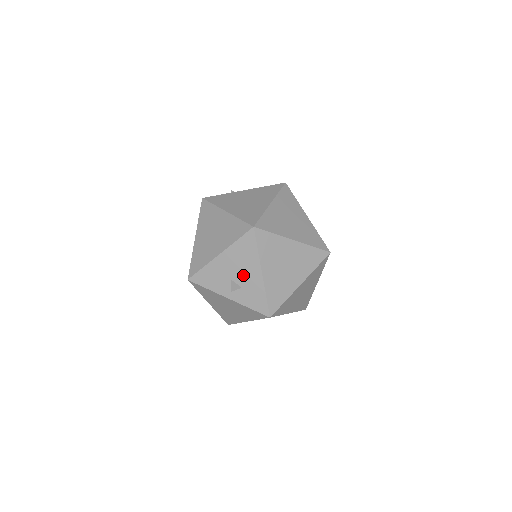
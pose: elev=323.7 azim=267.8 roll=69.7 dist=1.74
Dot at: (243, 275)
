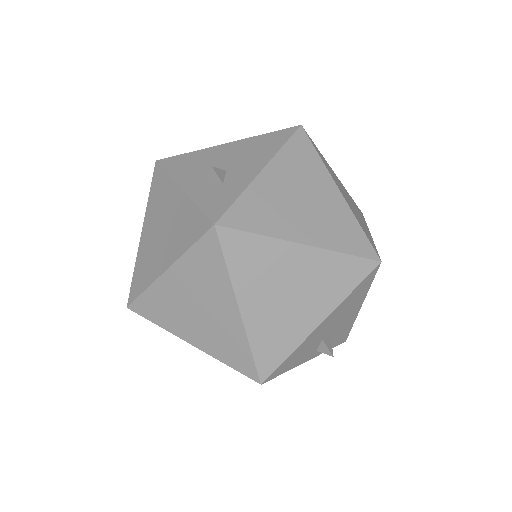
Dot at: (339, 324)
